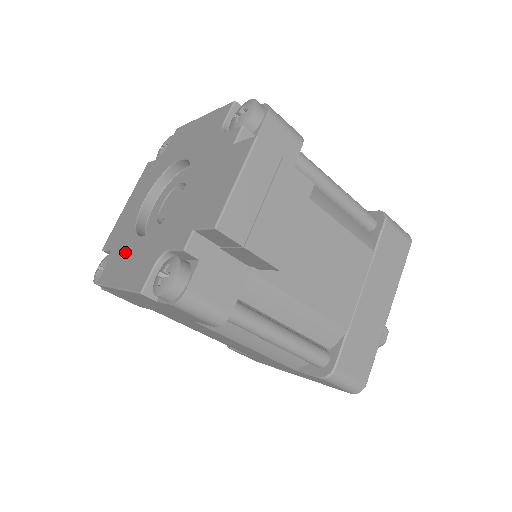
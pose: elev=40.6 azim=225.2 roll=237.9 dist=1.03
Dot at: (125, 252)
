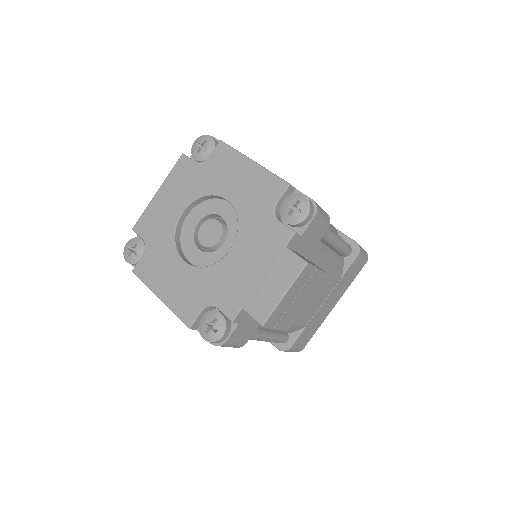
Dot at: (165, 263)
